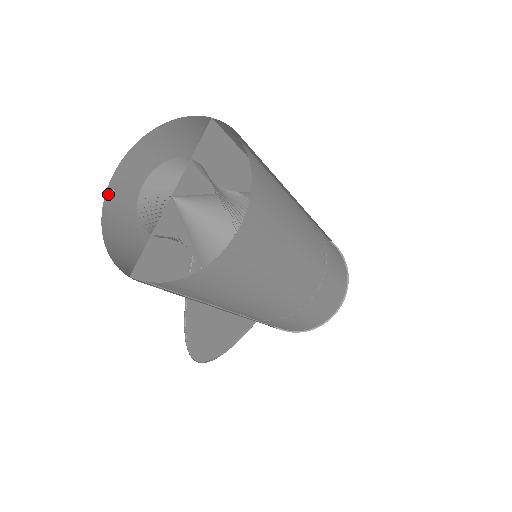
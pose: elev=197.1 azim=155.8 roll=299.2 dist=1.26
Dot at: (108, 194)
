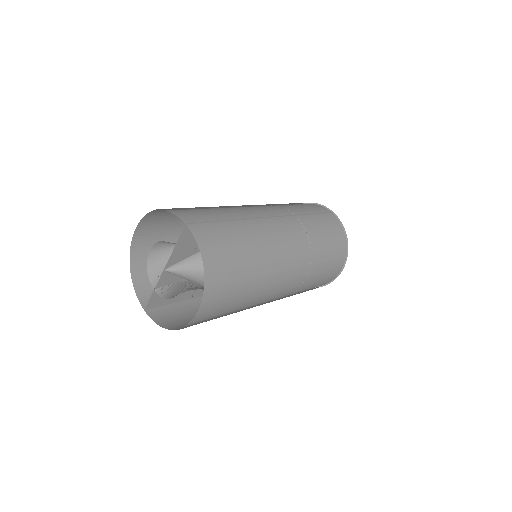
Dot at: (133, 243)
